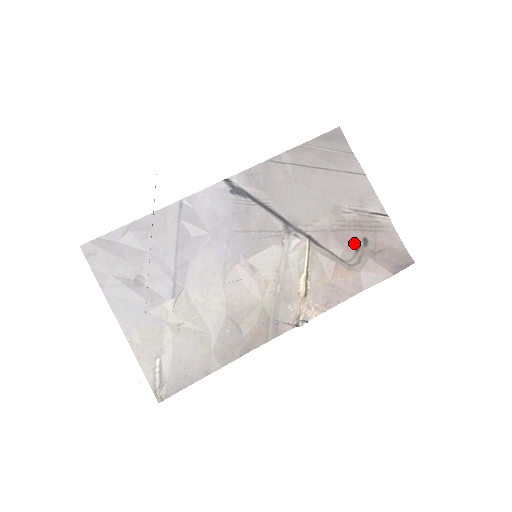
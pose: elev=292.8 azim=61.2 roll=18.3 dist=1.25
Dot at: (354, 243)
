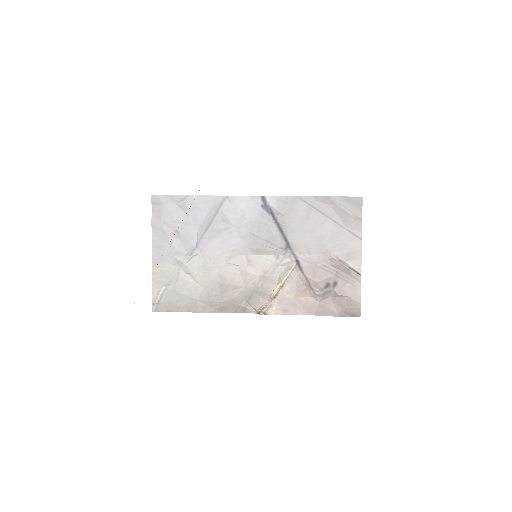
Dot at: (326, 281)
